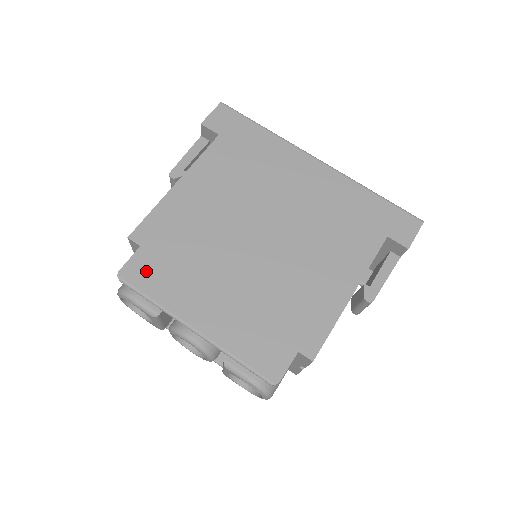
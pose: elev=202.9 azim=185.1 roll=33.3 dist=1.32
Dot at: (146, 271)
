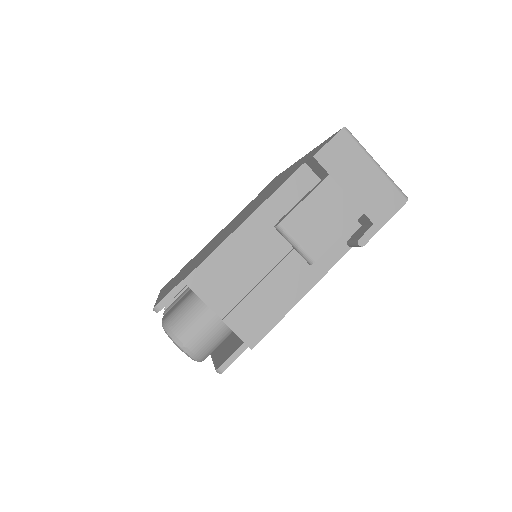
Dot at: occluded
